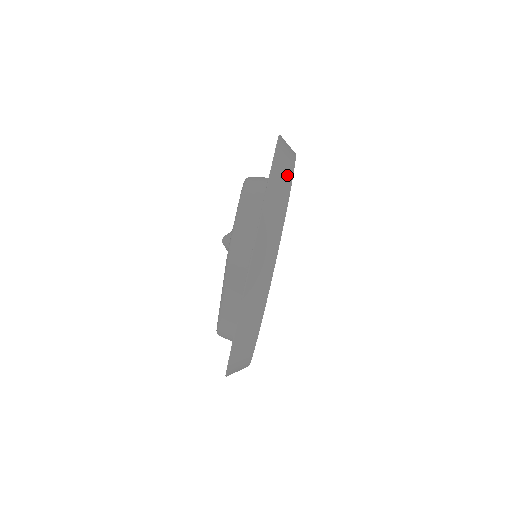
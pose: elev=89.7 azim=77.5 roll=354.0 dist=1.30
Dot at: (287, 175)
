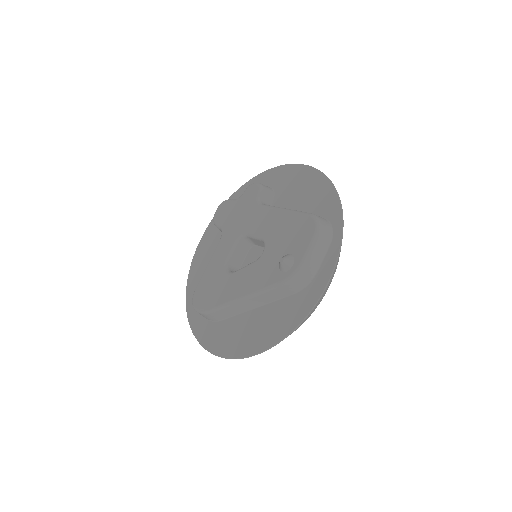
Dot at: occluded
